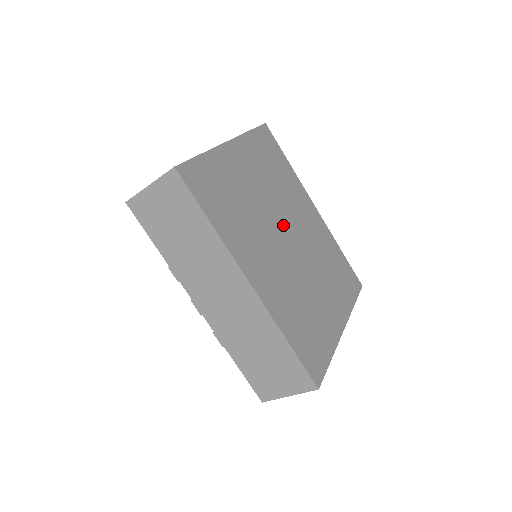
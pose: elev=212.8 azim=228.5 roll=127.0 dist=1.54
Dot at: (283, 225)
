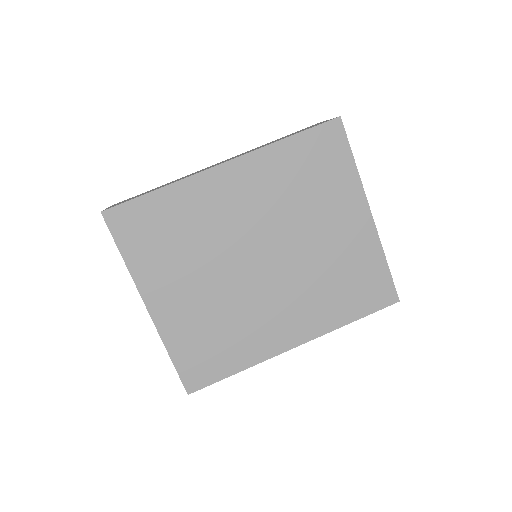
Dot at: (245, 261)
